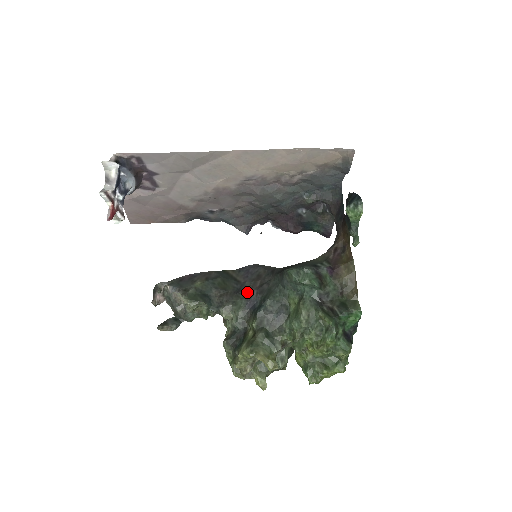
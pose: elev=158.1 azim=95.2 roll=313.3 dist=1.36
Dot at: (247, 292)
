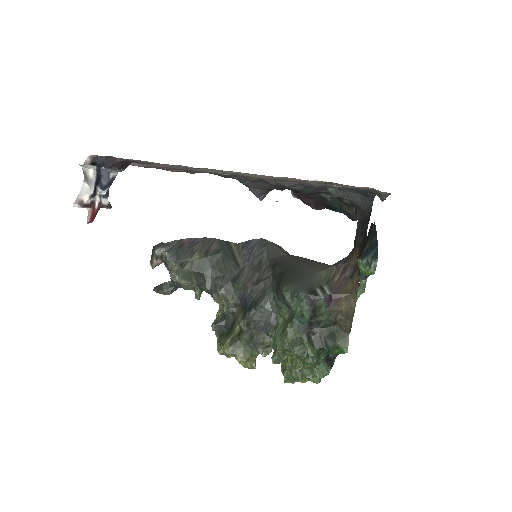
Dot at: (242, 284)
